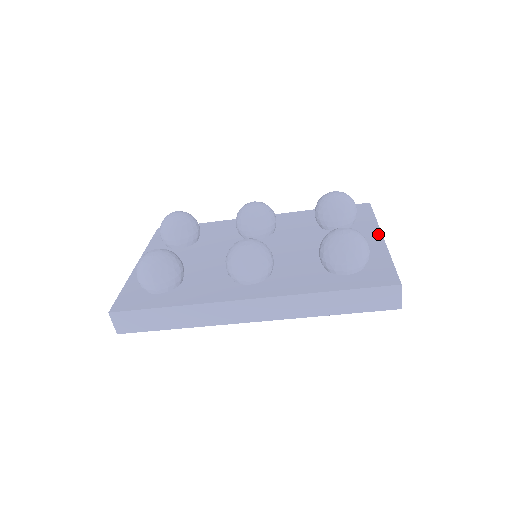
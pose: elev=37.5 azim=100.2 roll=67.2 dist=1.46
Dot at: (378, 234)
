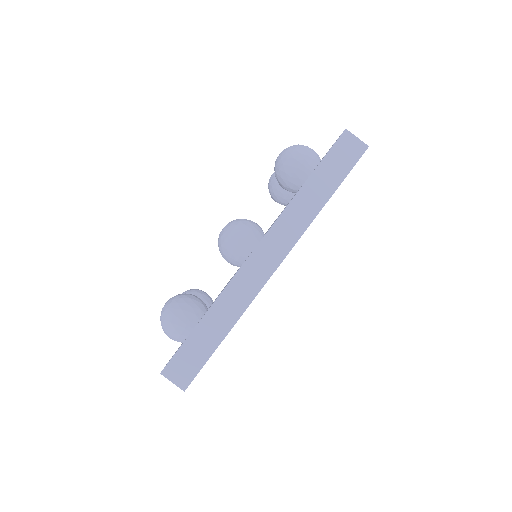
Dot at: (322, 158)
